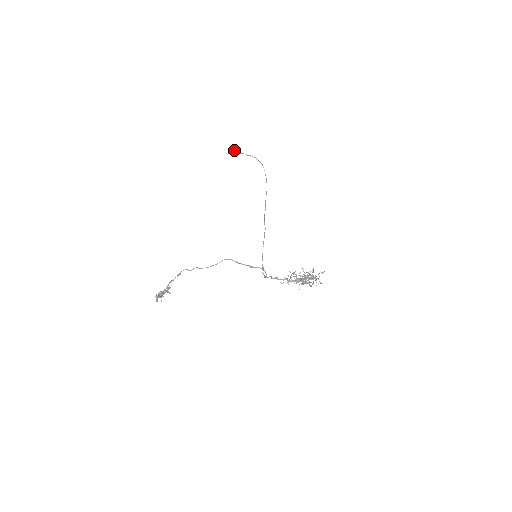
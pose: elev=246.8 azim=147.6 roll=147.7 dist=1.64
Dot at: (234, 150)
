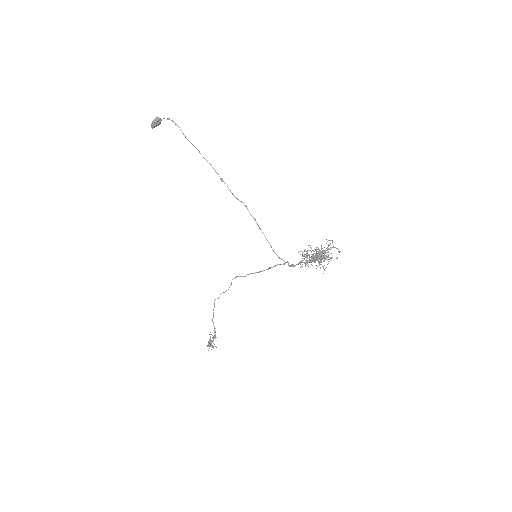
Dot at: (153, 124)
